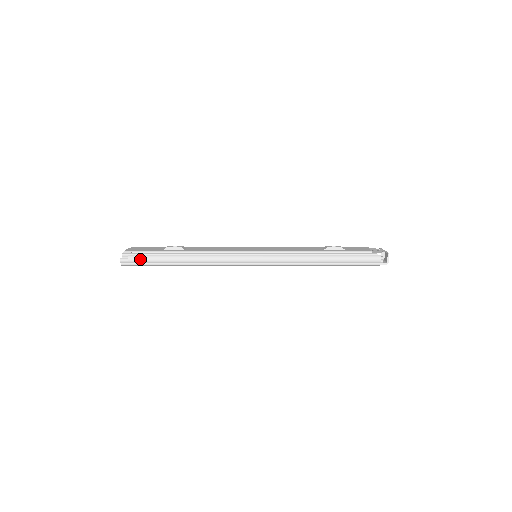
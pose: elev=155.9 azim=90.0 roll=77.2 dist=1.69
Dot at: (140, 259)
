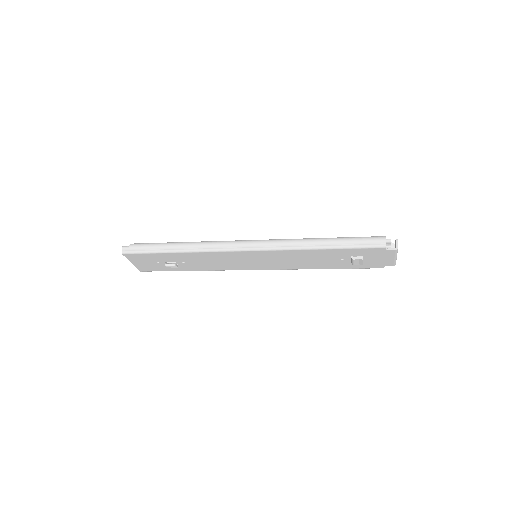
Dot at: (140, 245)
